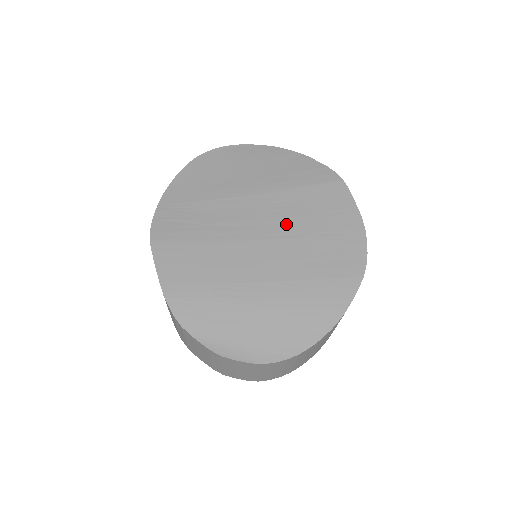
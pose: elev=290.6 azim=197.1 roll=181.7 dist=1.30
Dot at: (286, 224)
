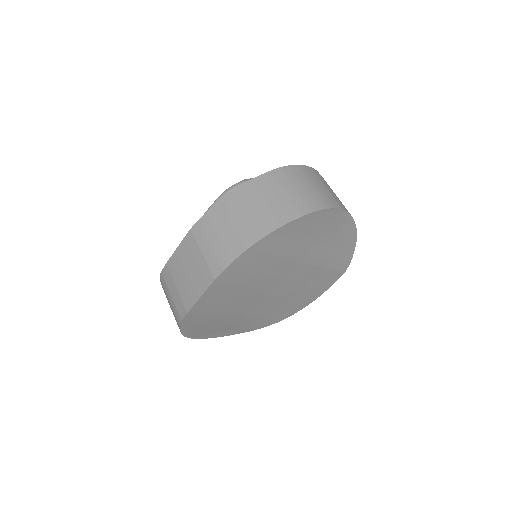
Dot at: (291, 288)
